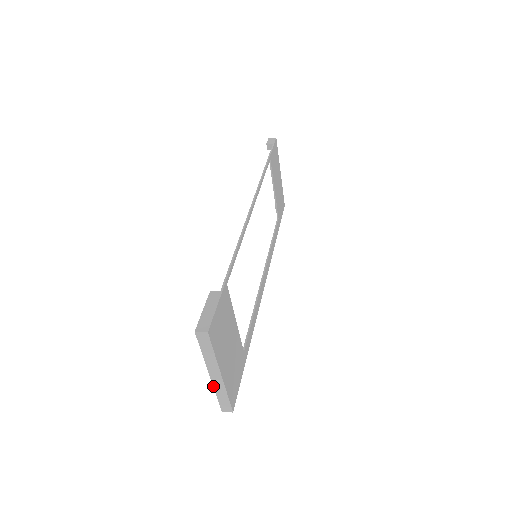
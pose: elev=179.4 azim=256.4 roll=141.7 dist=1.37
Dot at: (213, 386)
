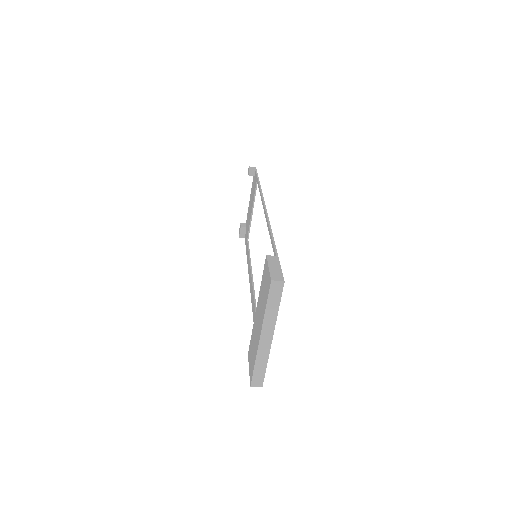
Dot at: (257, 351)
